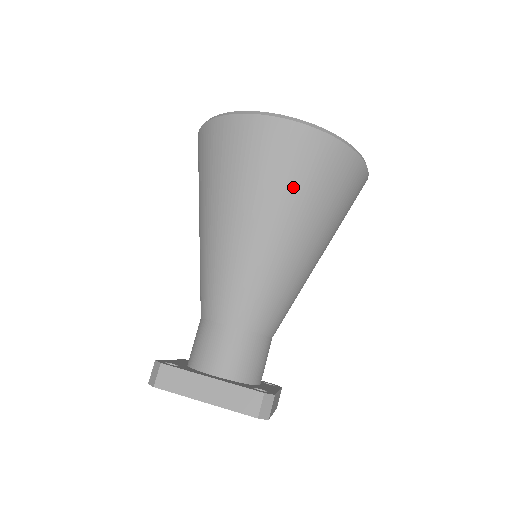
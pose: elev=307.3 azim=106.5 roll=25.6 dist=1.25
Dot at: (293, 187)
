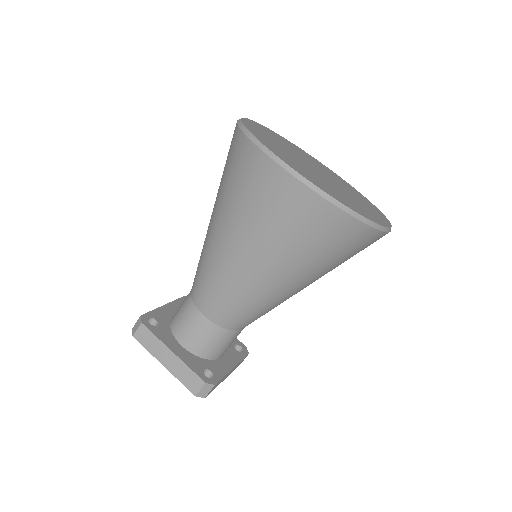
Dot at: (286, 241)
